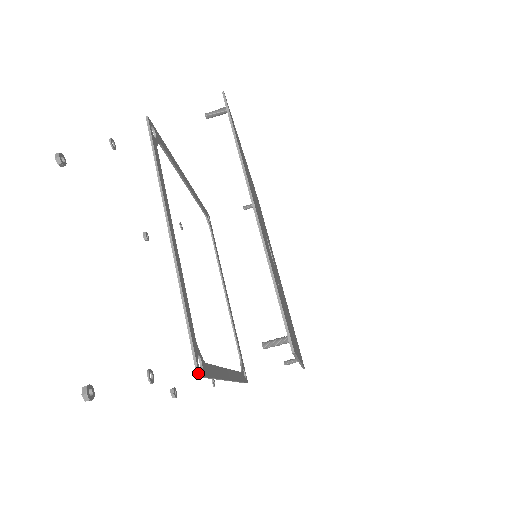
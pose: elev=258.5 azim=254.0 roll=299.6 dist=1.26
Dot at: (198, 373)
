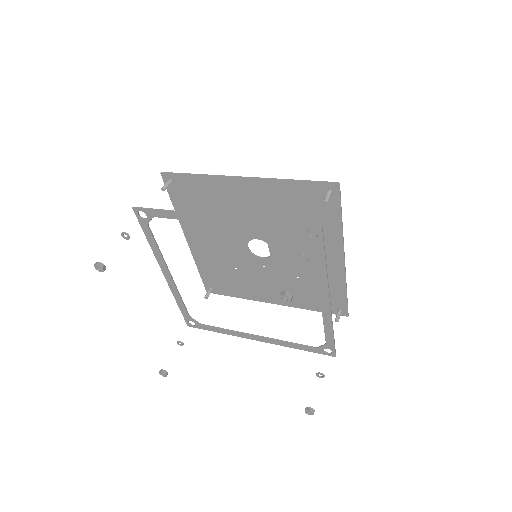
Dot at: (320, 225)
